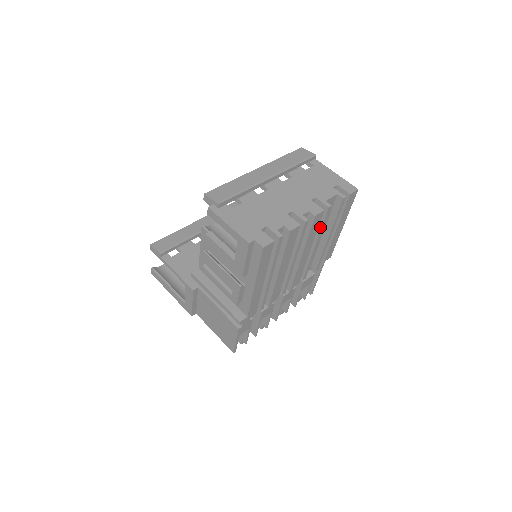
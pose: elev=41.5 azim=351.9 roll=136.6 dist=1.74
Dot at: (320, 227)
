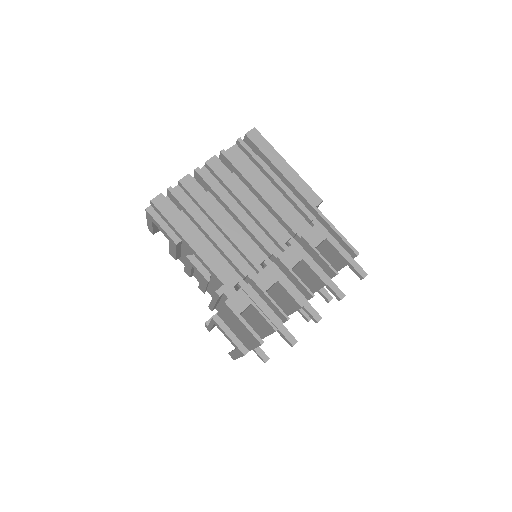
Dot at: (238, 172)
